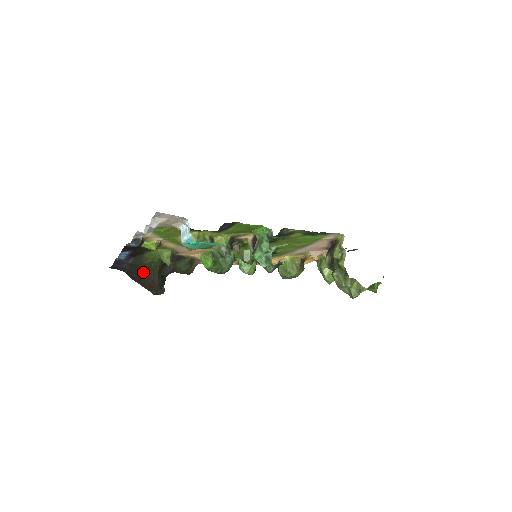
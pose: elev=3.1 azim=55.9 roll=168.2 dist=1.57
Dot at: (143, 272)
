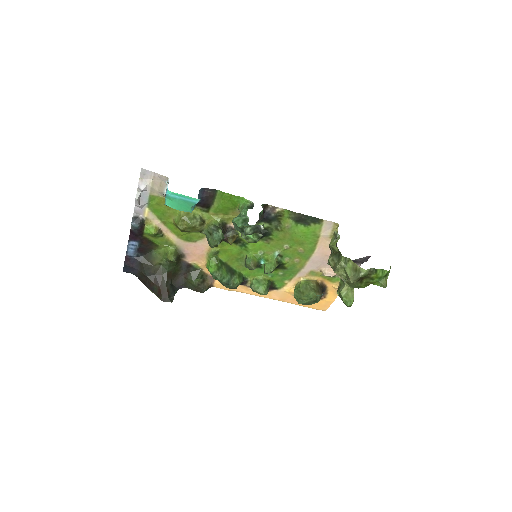
Dot at: (153, 275)
